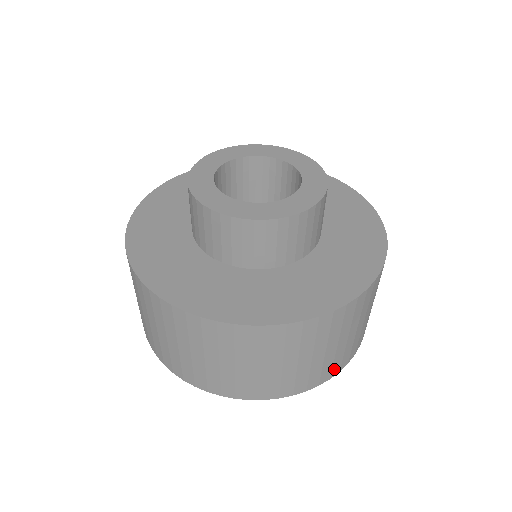
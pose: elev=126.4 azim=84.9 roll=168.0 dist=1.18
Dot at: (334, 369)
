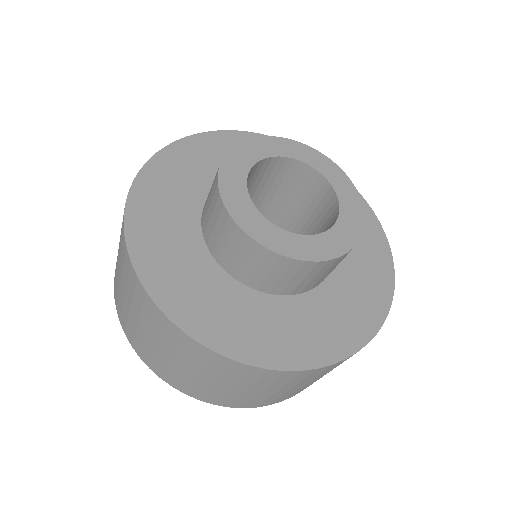
Dot at: occluded
